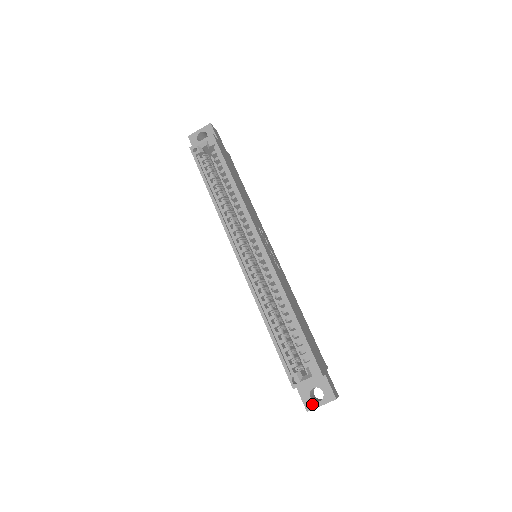
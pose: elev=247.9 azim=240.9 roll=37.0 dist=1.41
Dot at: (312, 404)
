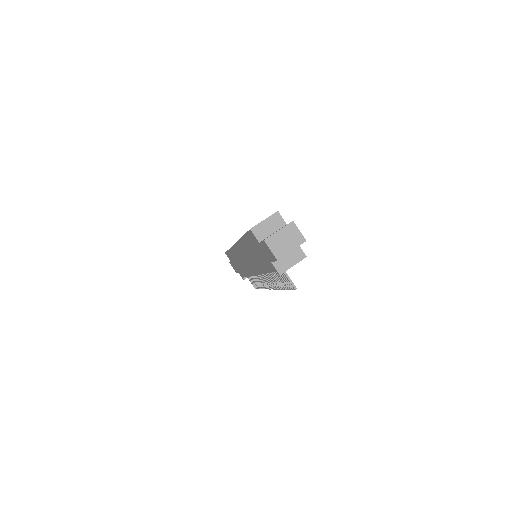
Dot at: (270, 236)
